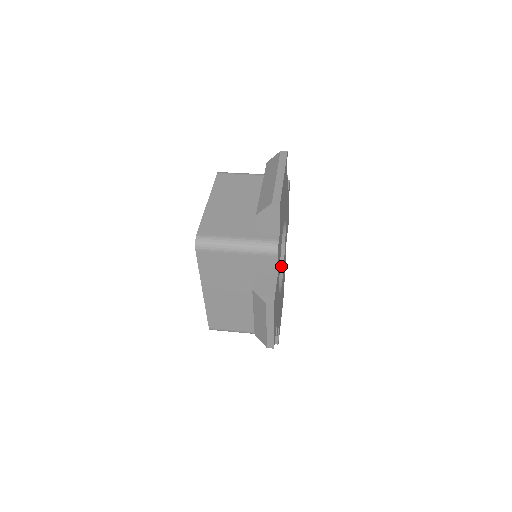
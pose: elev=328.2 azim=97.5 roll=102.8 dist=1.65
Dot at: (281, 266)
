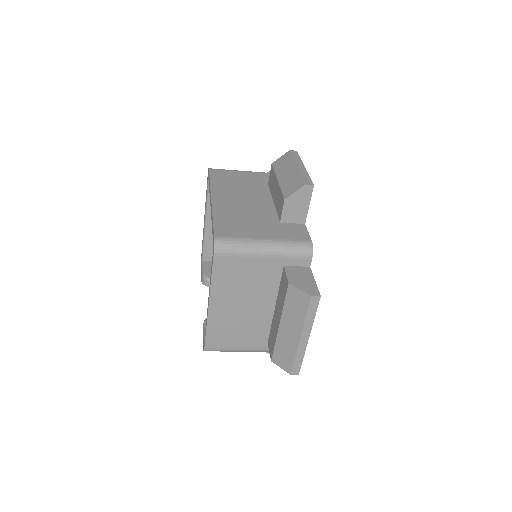
Dot at: occluded
